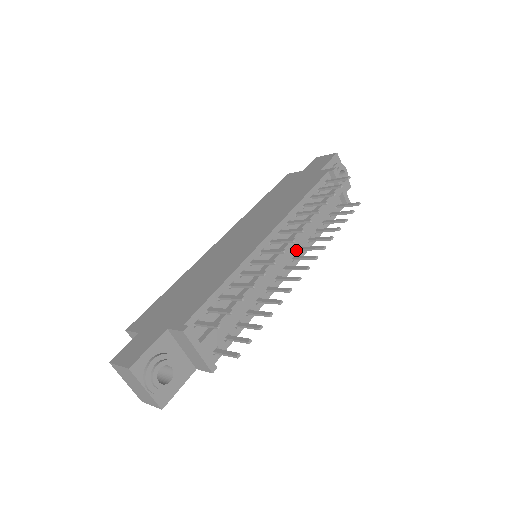
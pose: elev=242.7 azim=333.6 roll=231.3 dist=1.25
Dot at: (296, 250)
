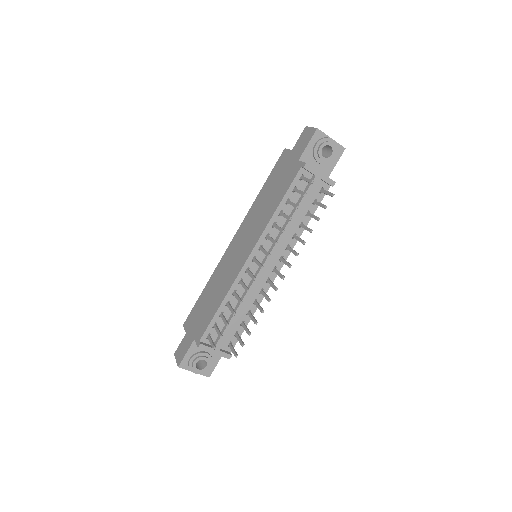
Dot at: (282, 251)
